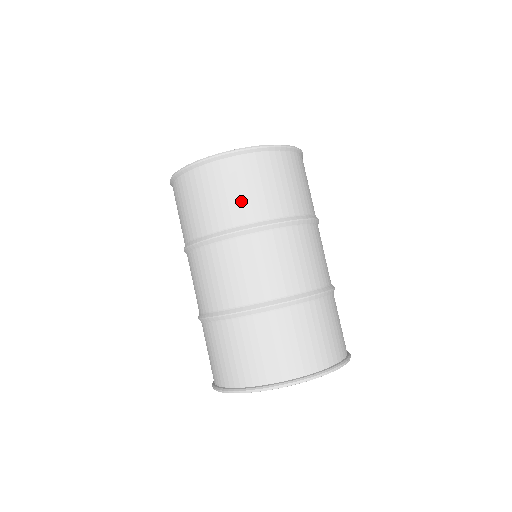
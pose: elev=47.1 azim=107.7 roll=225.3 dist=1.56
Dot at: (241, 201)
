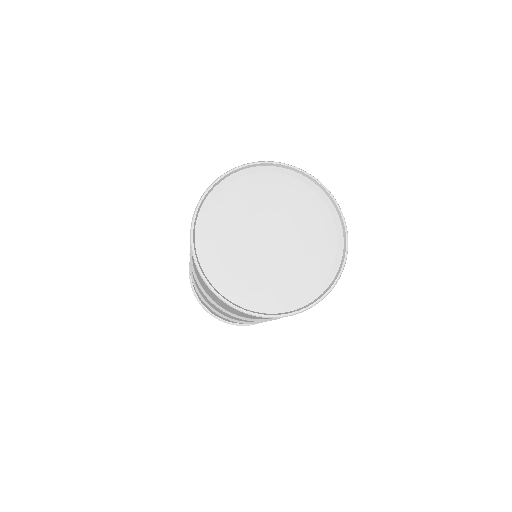
Dot at: occluded
